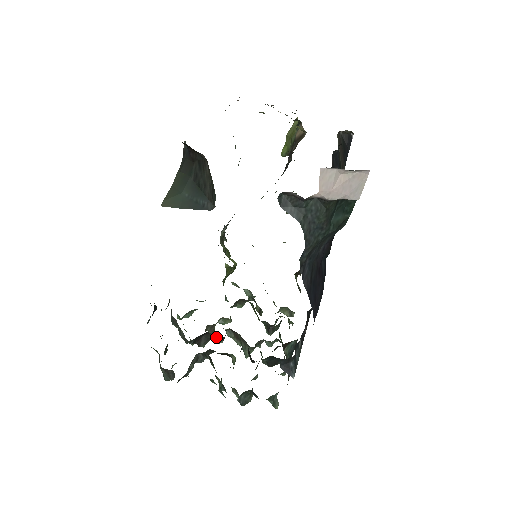
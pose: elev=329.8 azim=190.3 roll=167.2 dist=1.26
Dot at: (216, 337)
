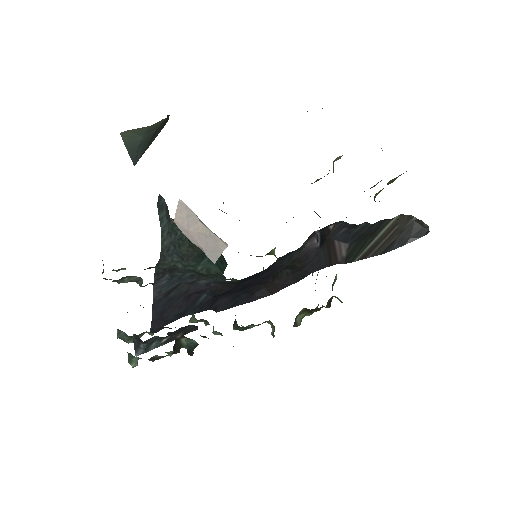
Dot at: occluded
